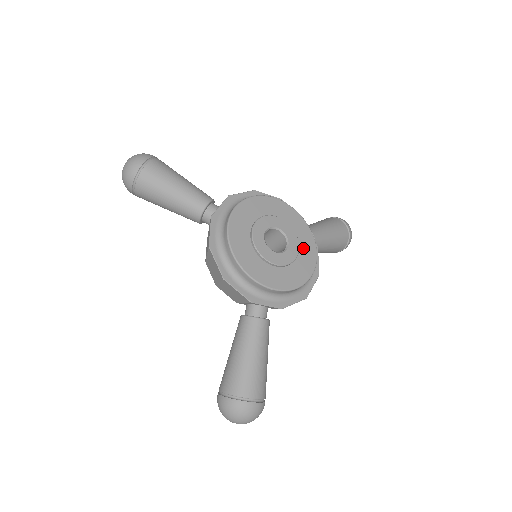
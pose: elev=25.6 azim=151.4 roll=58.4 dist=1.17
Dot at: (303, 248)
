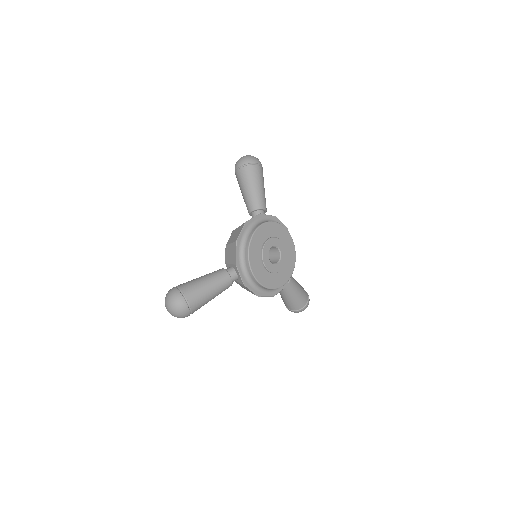
Dot at: (281, 237)
